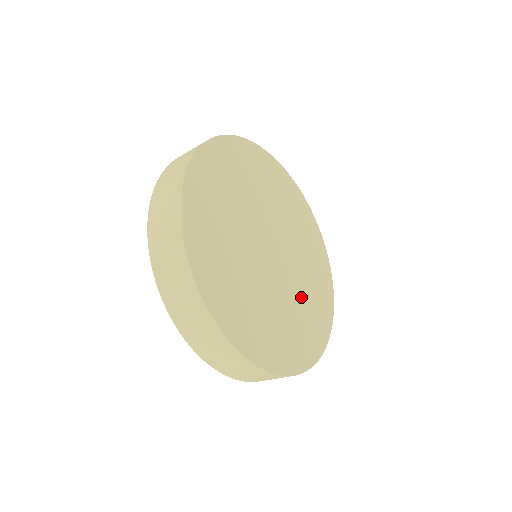
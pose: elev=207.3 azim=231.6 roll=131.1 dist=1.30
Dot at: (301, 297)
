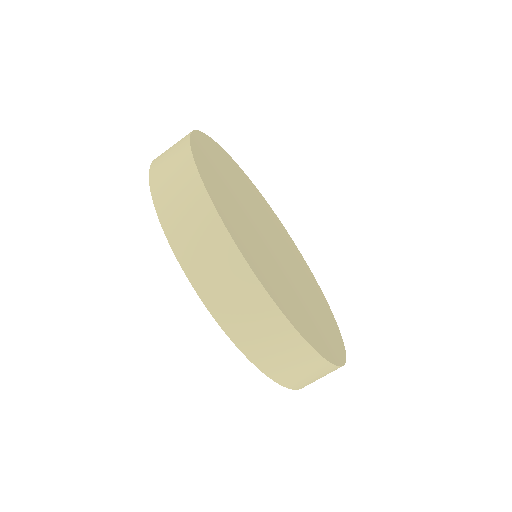
Dot at: (308, 288)
